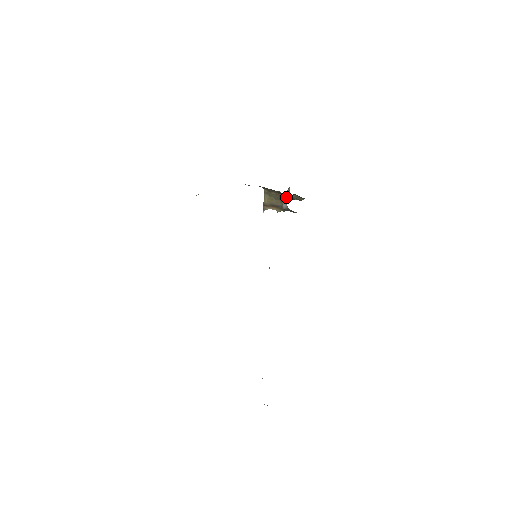
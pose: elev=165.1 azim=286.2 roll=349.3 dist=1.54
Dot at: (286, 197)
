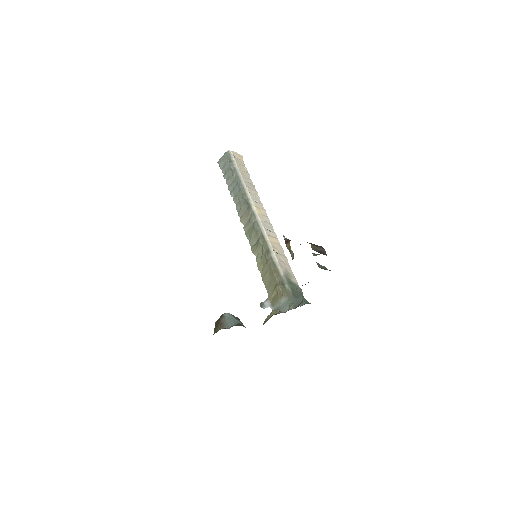
Dot at: occluded
